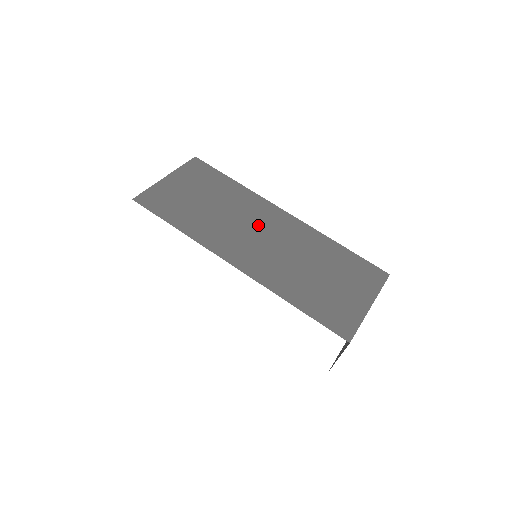
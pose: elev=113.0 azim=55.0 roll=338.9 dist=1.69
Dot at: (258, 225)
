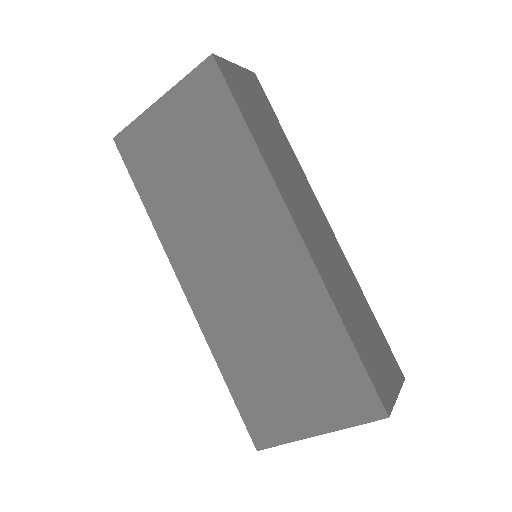
Dot at: (240, 239)
